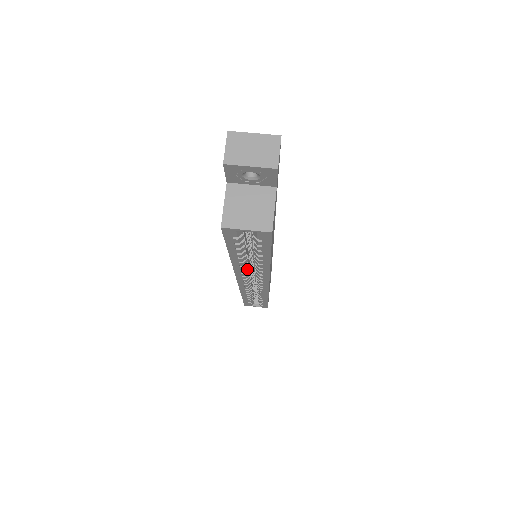
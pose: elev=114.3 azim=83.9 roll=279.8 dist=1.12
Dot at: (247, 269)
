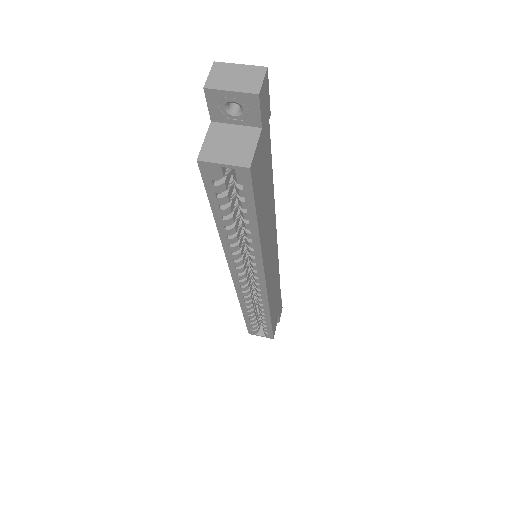
Dot at: (239, 255)
